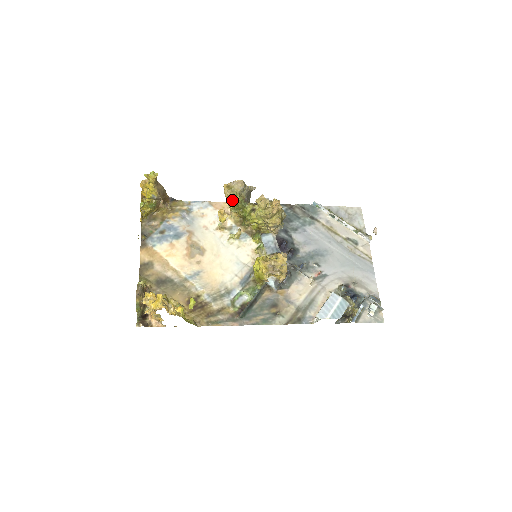
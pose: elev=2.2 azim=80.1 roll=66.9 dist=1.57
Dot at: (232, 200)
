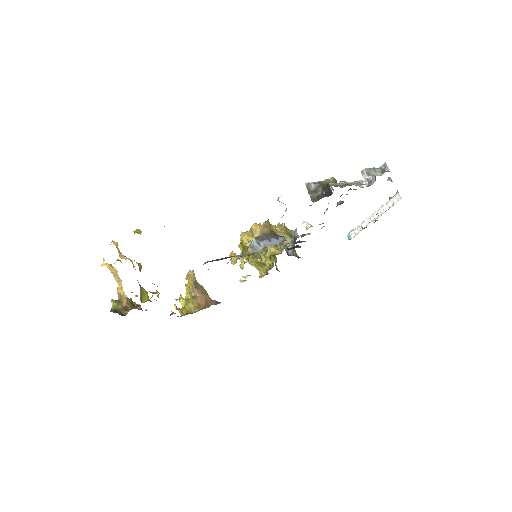
Dot at: occluded
